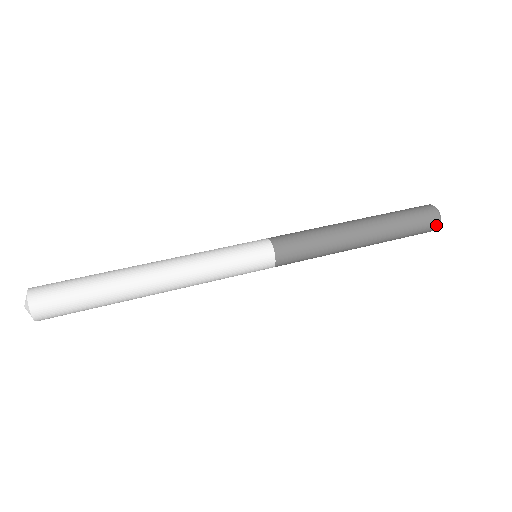
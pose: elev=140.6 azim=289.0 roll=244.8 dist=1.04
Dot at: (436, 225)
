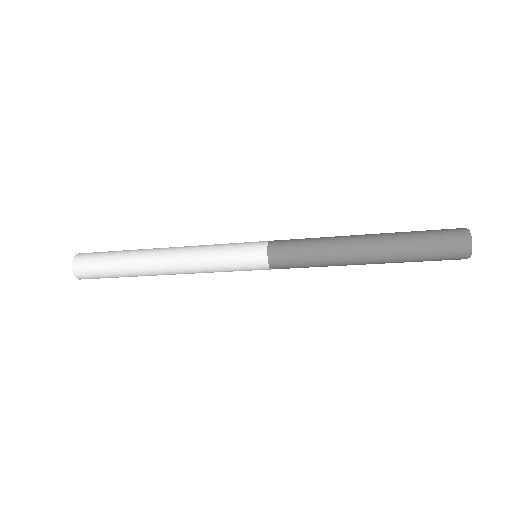
Dot at: (465, 244)
